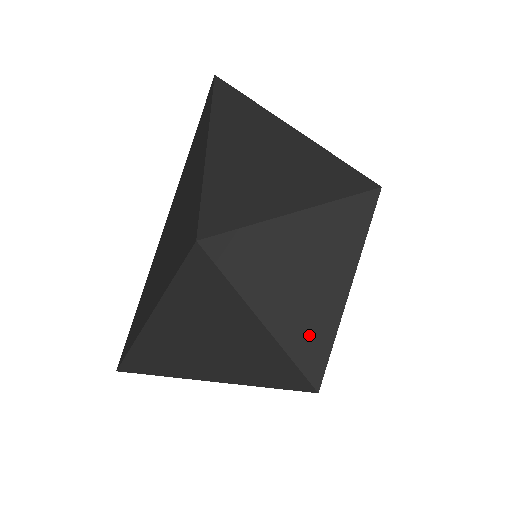
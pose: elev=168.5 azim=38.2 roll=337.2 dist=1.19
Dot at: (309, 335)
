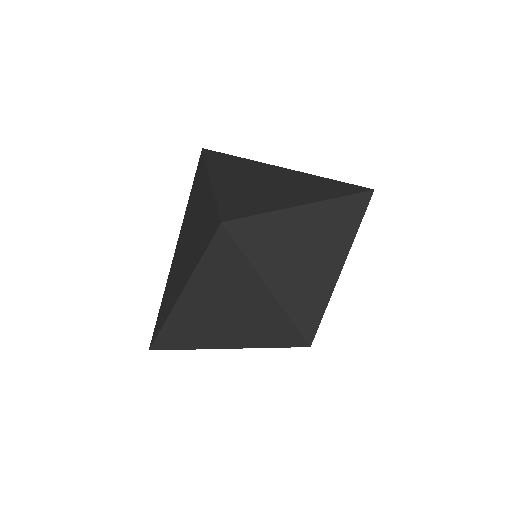
Dot at: (306, 305)
